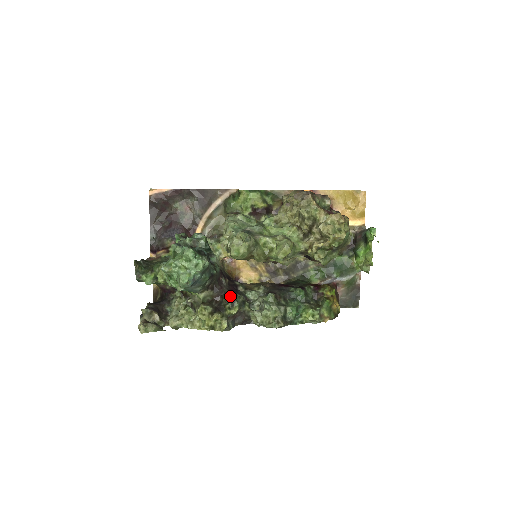
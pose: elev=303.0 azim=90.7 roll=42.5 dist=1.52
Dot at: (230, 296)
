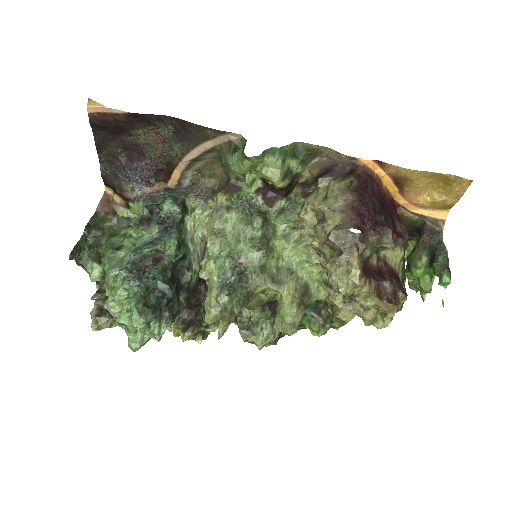
Dot at: occluded
